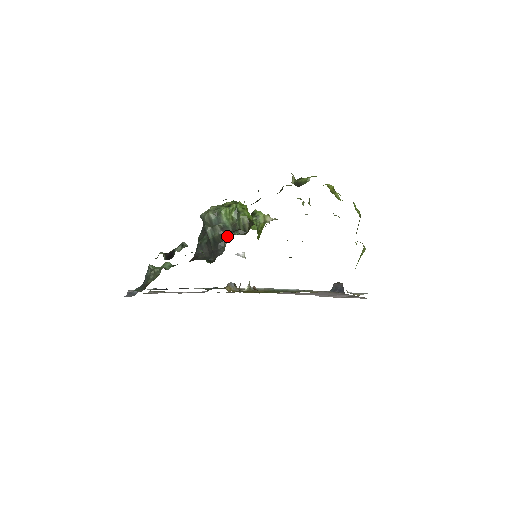
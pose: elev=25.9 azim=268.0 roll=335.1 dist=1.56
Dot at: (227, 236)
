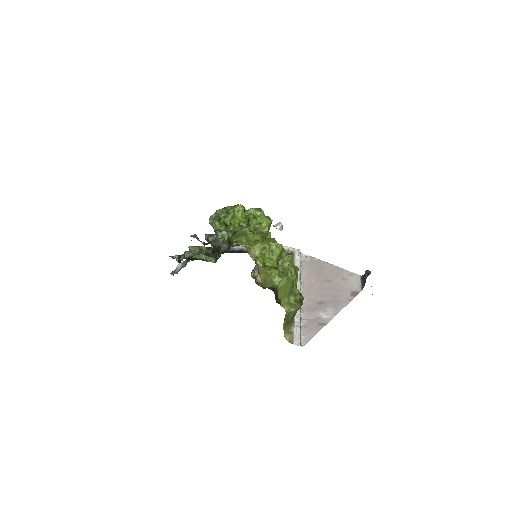
Dot at: (218, 247)
